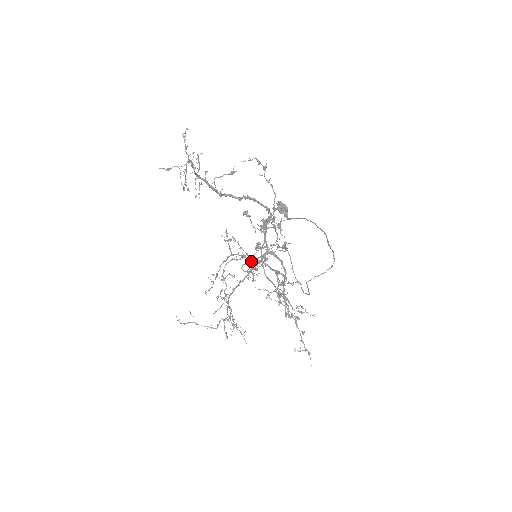
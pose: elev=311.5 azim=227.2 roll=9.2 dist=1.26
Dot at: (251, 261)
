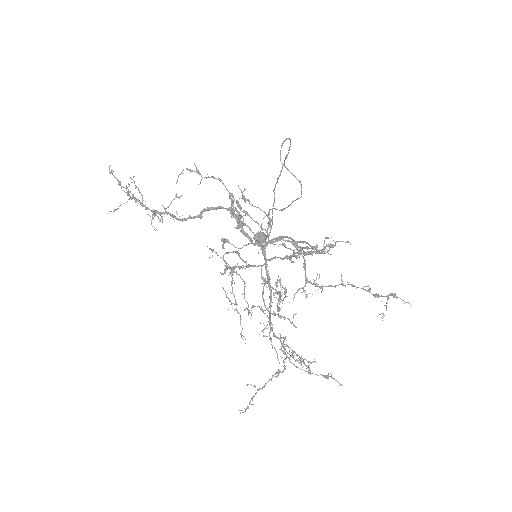
Dot at: (265, 284)
